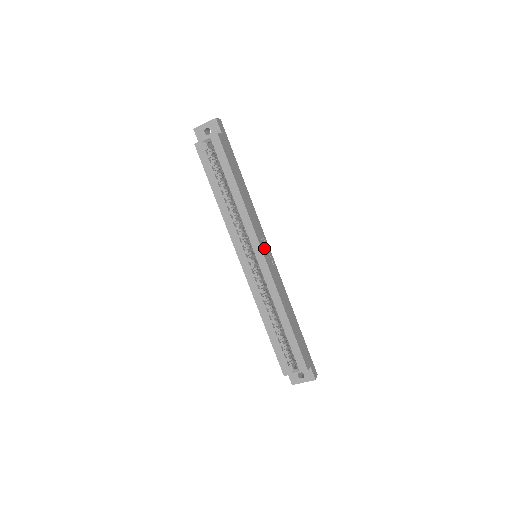
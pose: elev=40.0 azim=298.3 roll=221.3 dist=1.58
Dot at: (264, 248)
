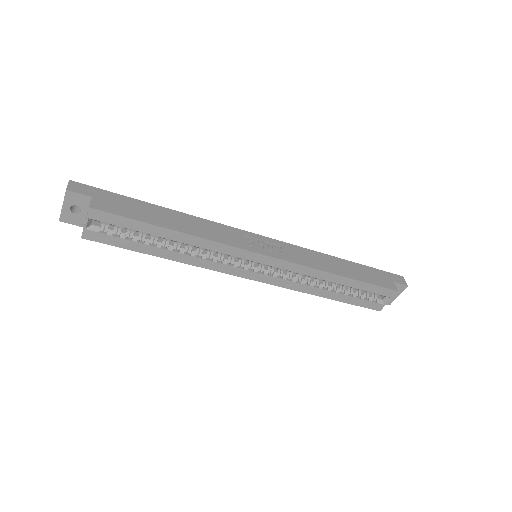
Dot at: (257, 246)
